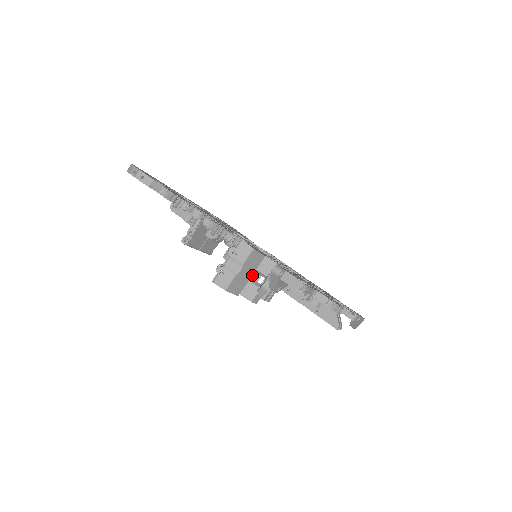
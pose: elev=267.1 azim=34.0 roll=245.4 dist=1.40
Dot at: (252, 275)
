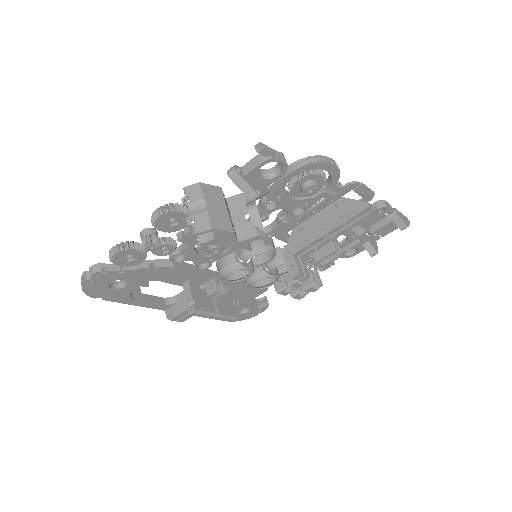
Dot at: (236, 223)
